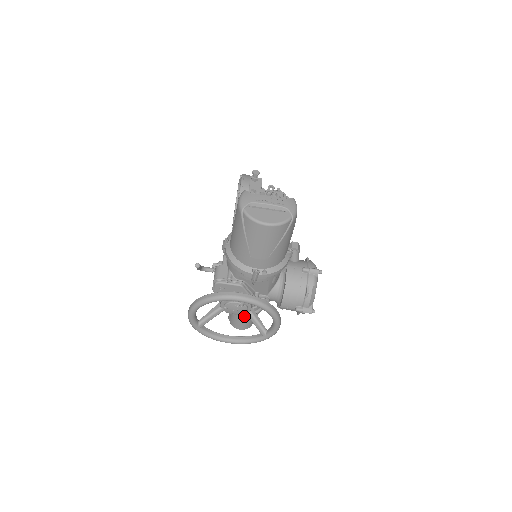
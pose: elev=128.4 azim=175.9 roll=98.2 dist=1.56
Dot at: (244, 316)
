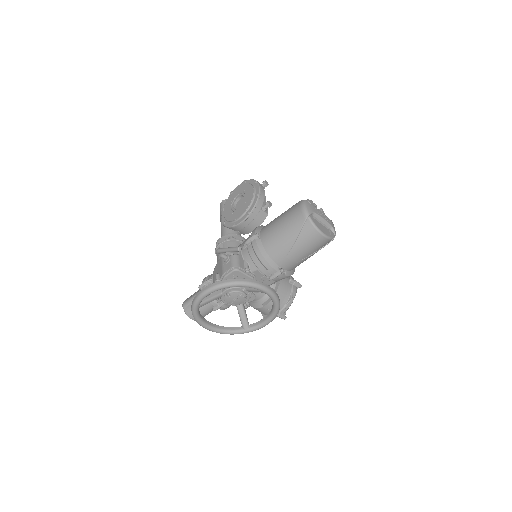
Dot at: (219, 307)
